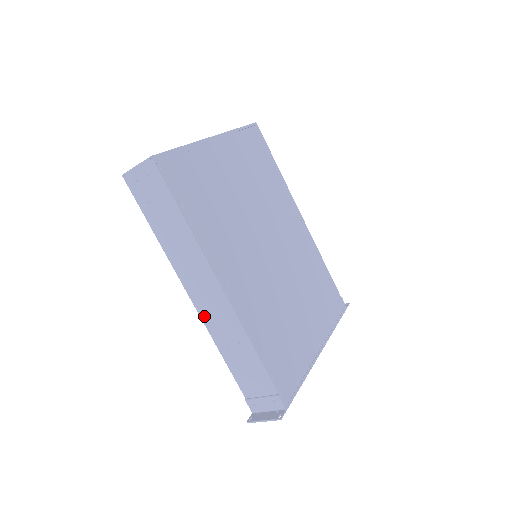
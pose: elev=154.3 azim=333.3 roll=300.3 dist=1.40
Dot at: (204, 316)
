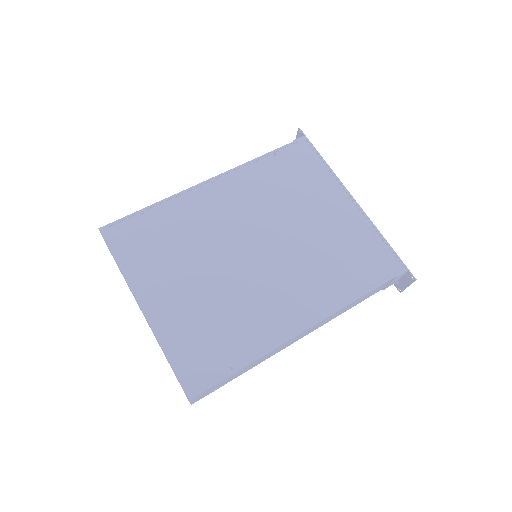
Dot at: (315, 329)
